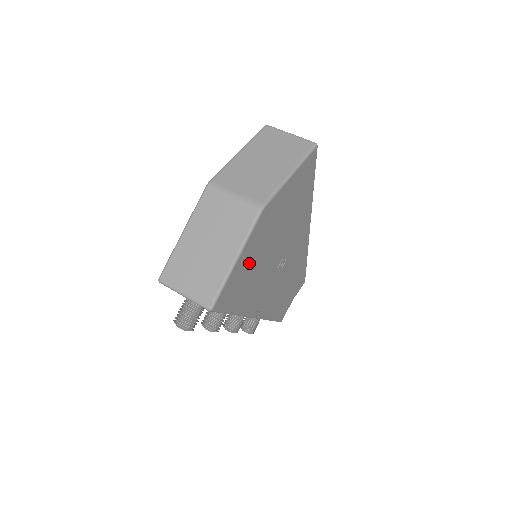
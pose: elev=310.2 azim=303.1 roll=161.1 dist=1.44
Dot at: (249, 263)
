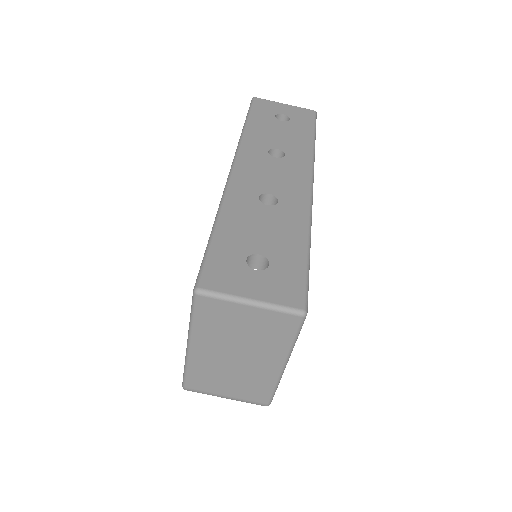
Dot at: occluded
